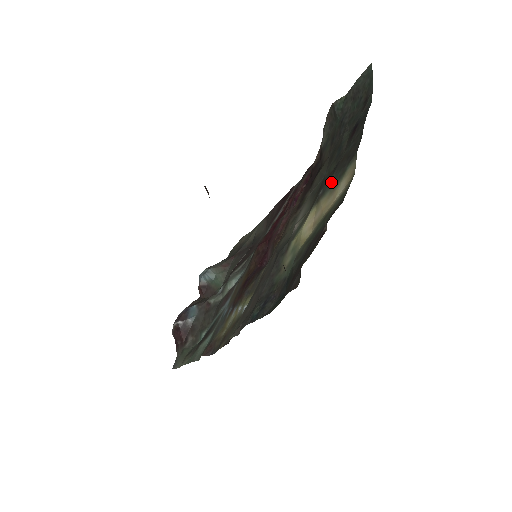
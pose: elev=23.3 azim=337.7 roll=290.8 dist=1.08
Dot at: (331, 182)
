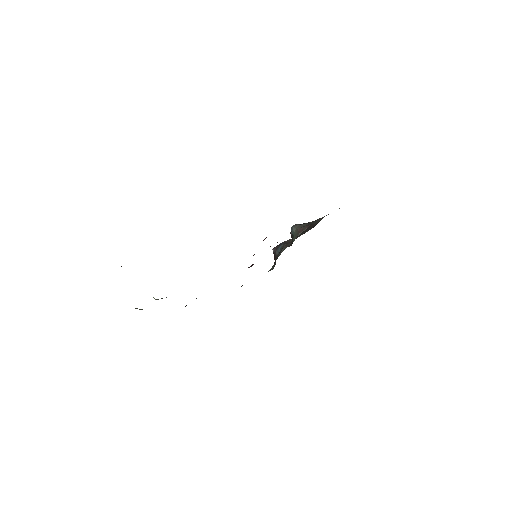
Dot at: occluded
